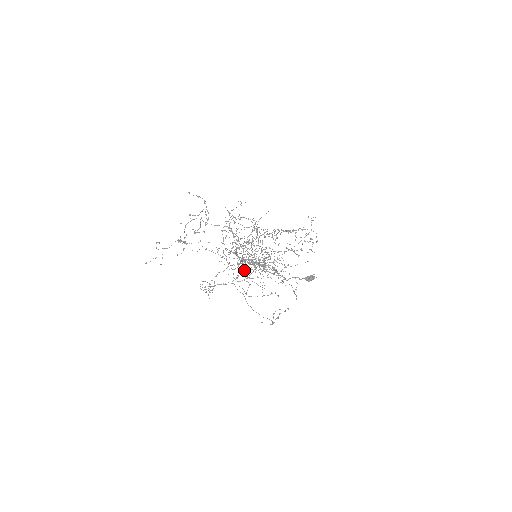
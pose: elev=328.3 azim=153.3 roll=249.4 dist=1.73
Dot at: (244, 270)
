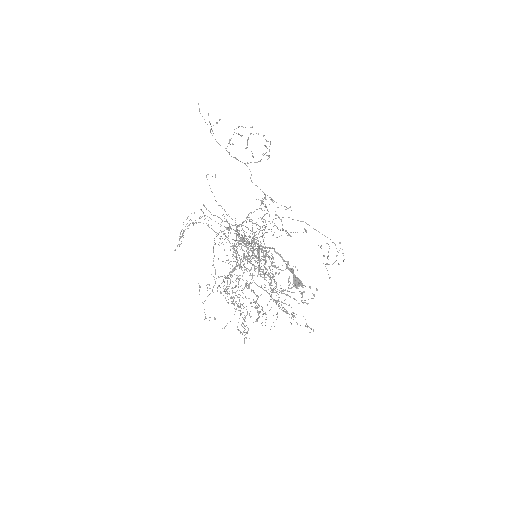
Dot at: occluded
